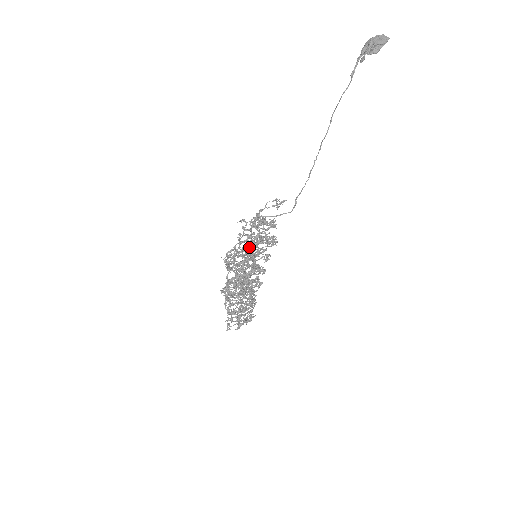
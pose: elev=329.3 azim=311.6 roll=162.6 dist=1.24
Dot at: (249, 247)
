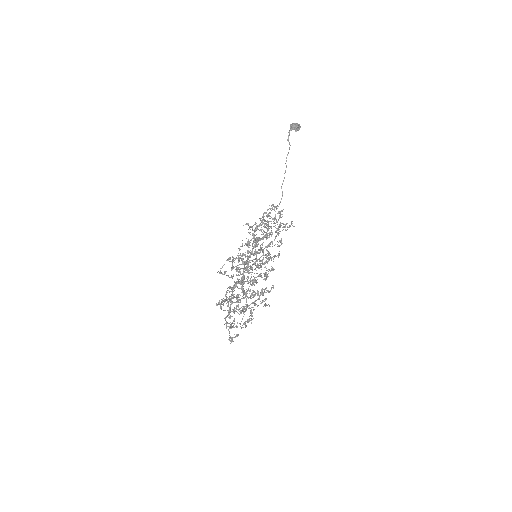
Dot at: (270, 232)
